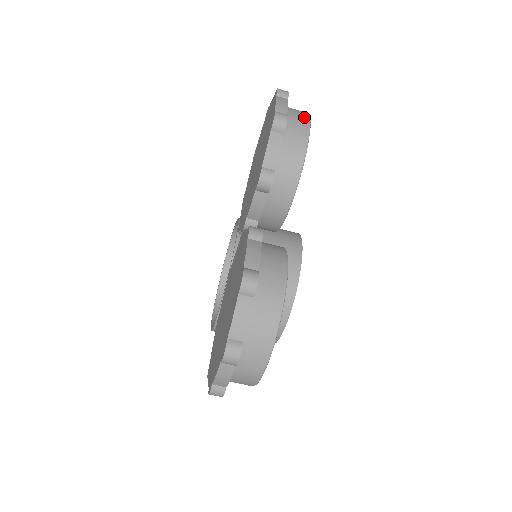
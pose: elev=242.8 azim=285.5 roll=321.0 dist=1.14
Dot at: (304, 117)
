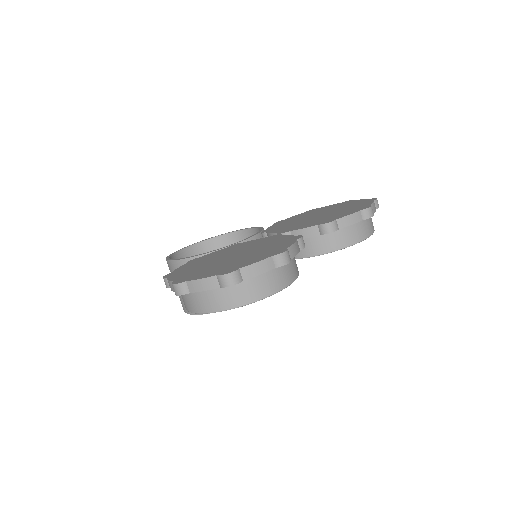
Dot at: (373, 227)
